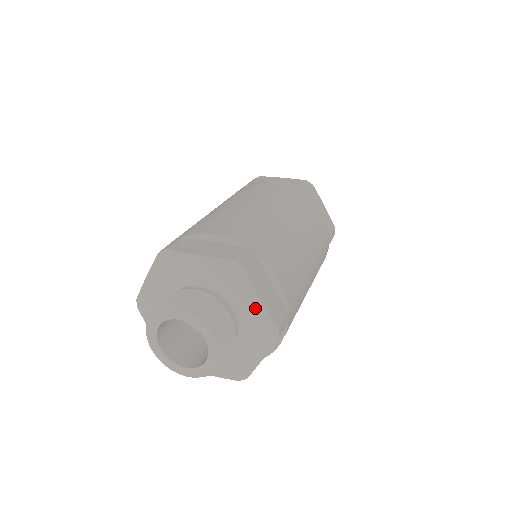
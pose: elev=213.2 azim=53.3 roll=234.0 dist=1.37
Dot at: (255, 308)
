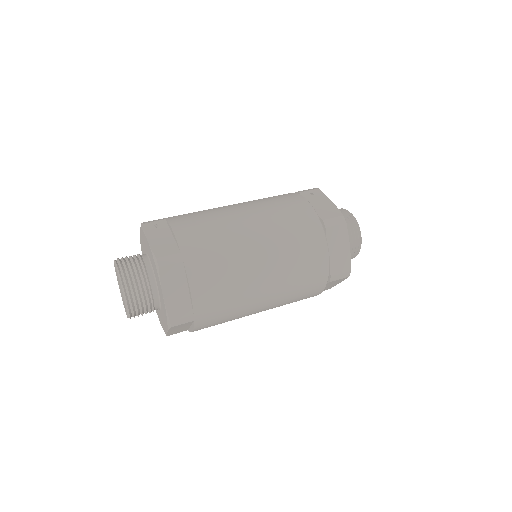
Dot at: (162, 298)
